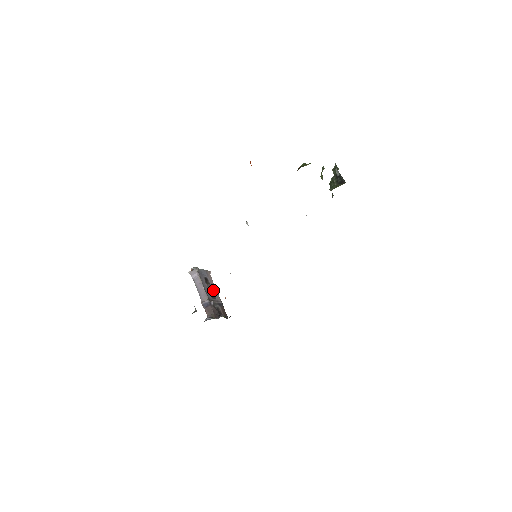
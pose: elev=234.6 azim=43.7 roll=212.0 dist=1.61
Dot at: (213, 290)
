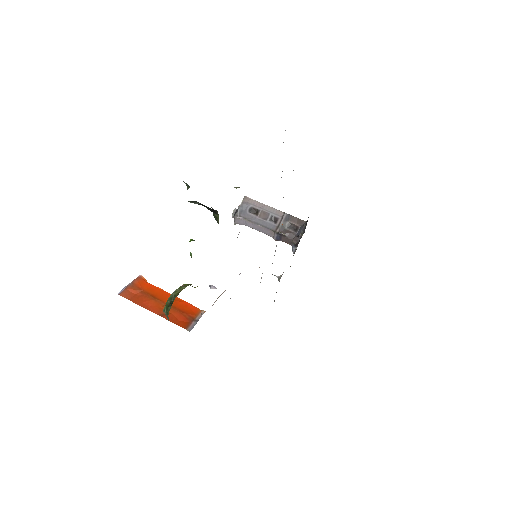
Dot at: (267, 212)
